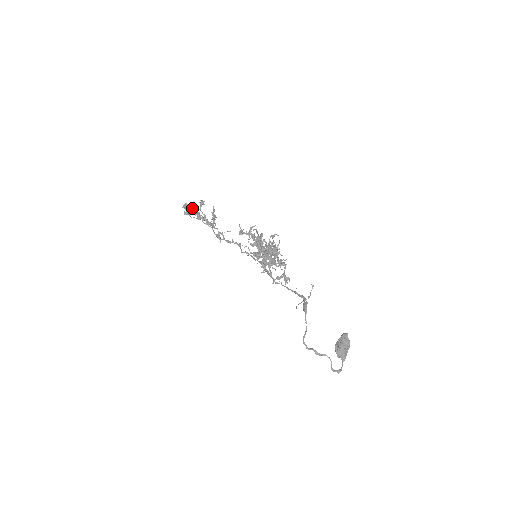
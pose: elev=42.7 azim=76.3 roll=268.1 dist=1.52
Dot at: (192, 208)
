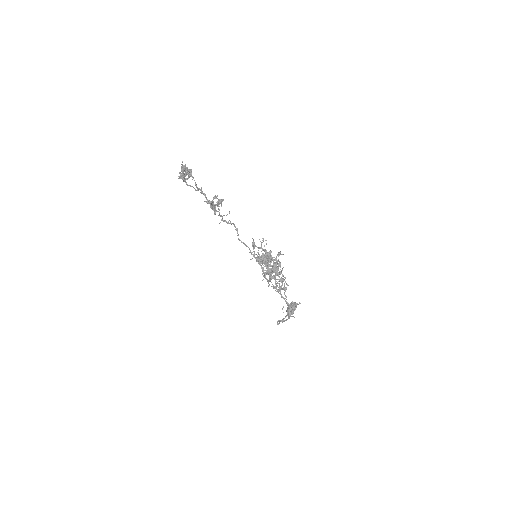
Dot at: (189, 173)
